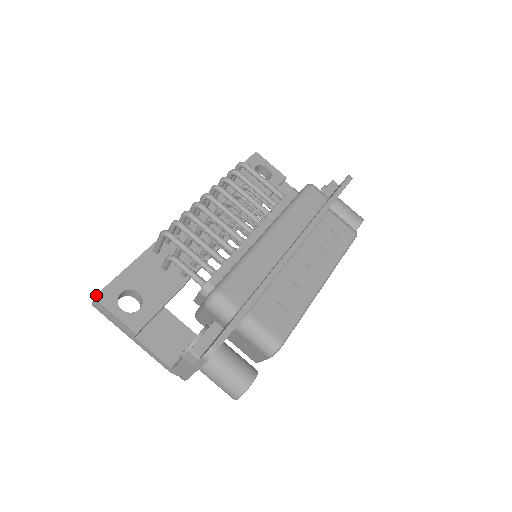
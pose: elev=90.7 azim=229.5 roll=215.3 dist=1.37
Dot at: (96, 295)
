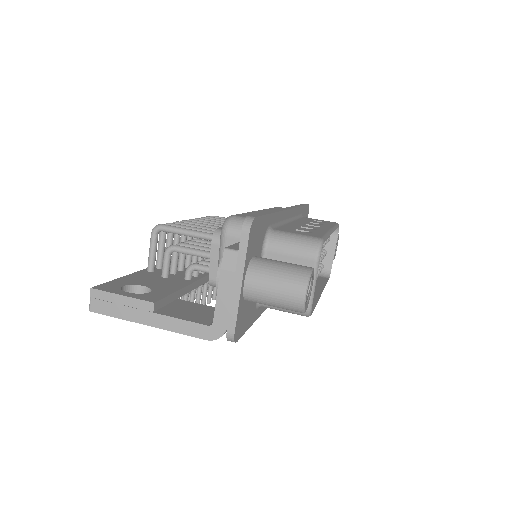
Dot at: (94, 287)
